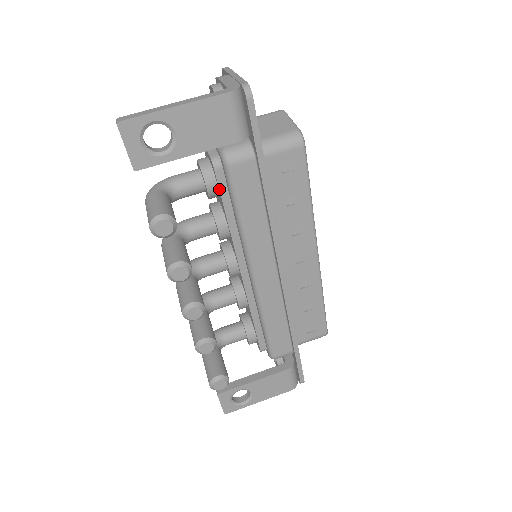
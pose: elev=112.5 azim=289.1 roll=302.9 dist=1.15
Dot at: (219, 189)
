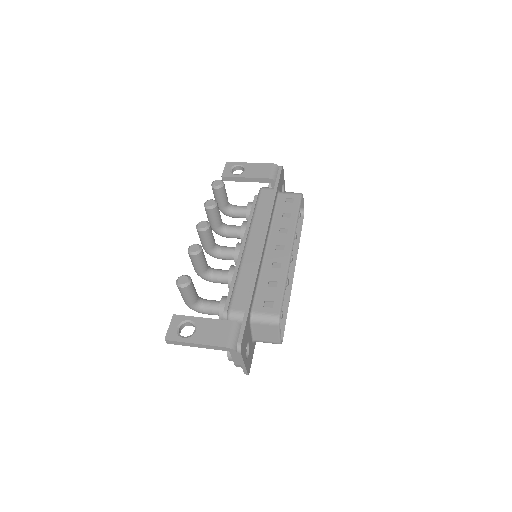
Dot at: (252, 204)
